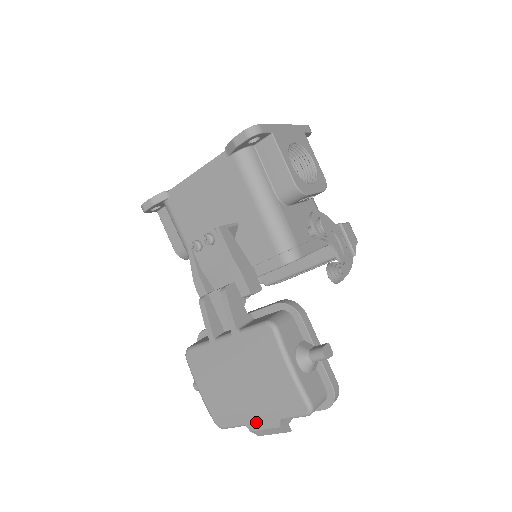
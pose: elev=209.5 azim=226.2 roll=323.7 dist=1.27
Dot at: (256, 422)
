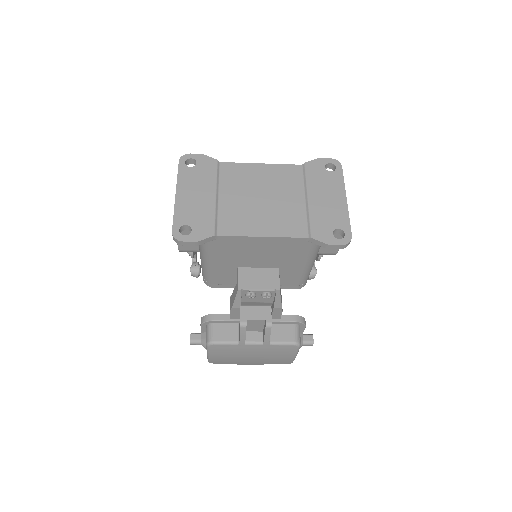
Dot at: (247, 364)
